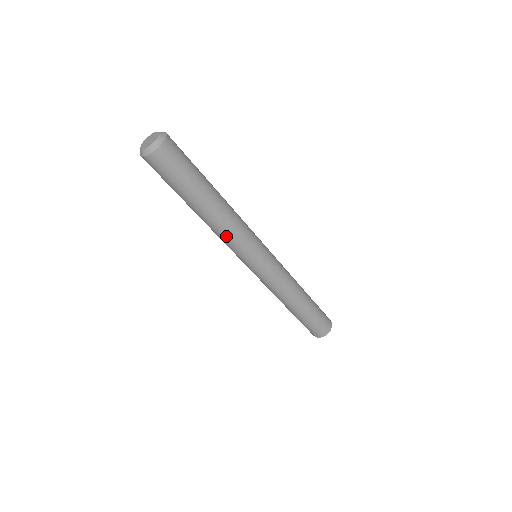
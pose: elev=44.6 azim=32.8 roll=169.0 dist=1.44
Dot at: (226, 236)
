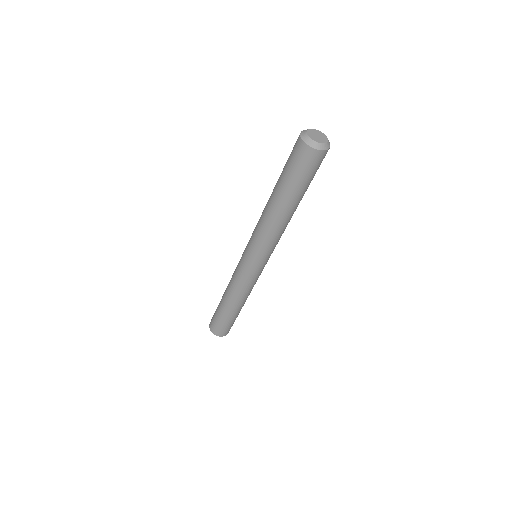
Dot at: (282, 233)
